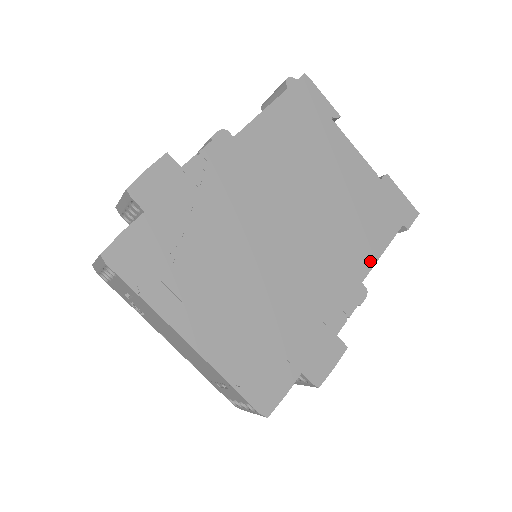
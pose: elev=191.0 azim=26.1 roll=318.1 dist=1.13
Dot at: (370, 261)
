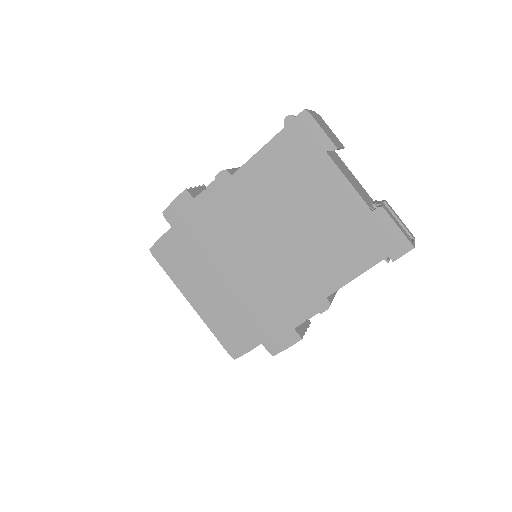
Dot at: (339, 282)
